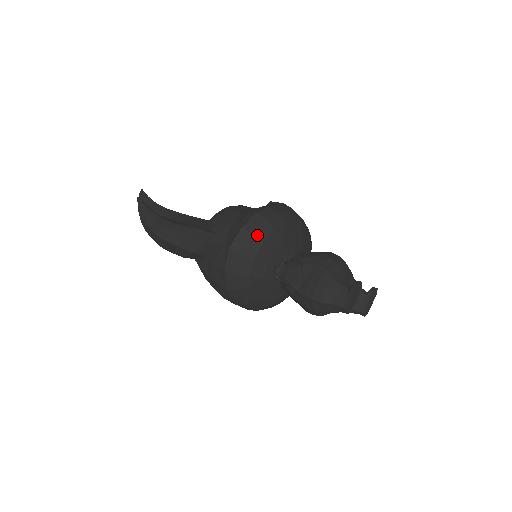
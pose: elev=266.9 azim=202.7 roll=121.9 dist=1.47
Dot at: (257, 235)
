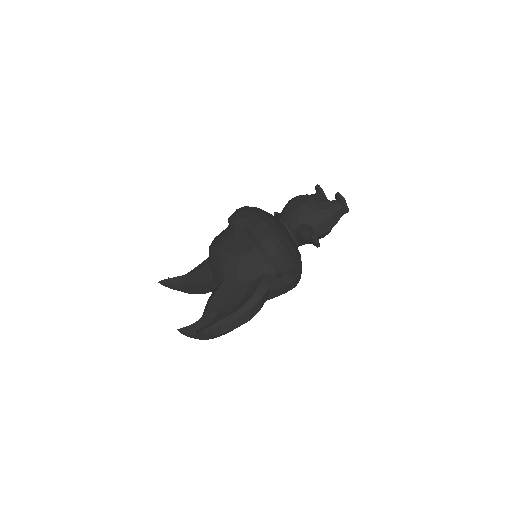
Dot at: (286, 244)
